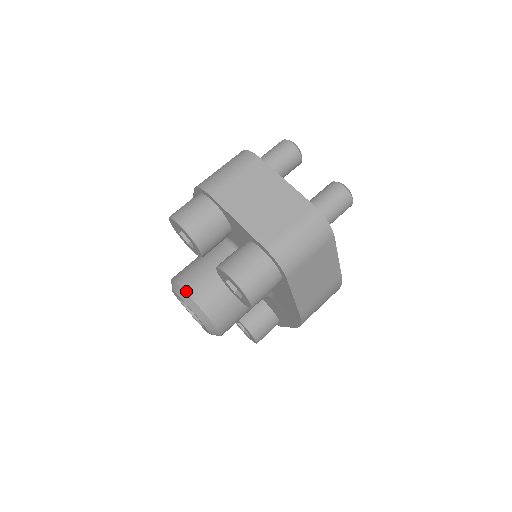
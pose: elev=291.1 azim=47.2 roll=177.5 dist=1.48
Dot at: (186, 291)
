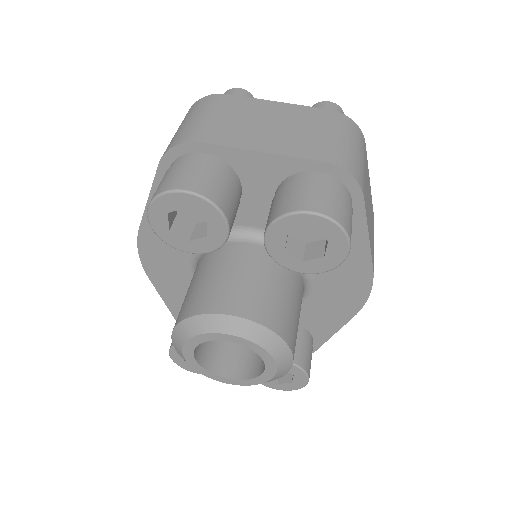
Dot at: (222, 313)
